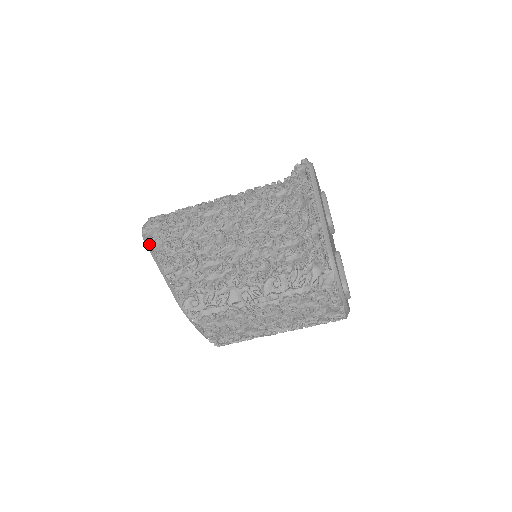
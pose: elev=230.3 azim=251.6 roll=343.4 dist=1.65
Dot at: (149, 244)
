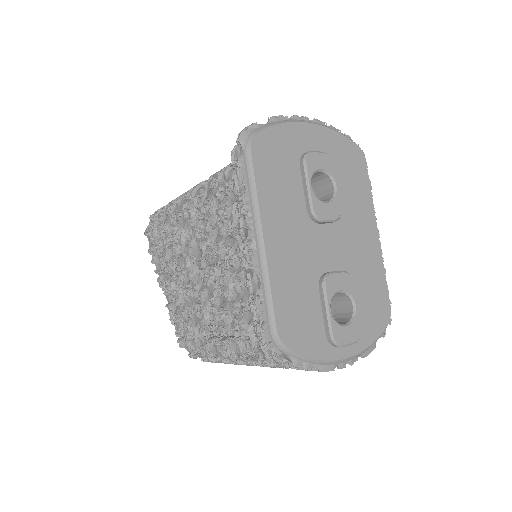
Dot at: occluded
